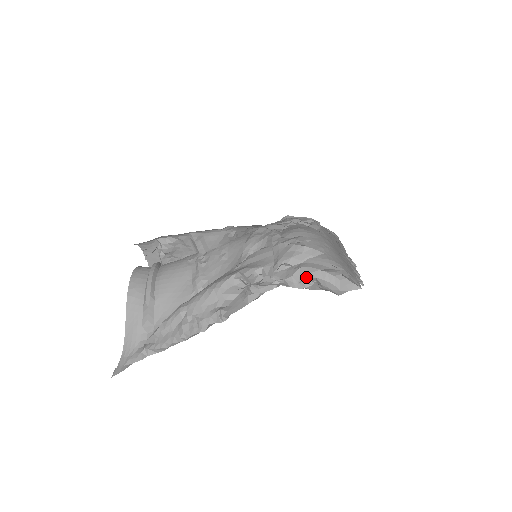
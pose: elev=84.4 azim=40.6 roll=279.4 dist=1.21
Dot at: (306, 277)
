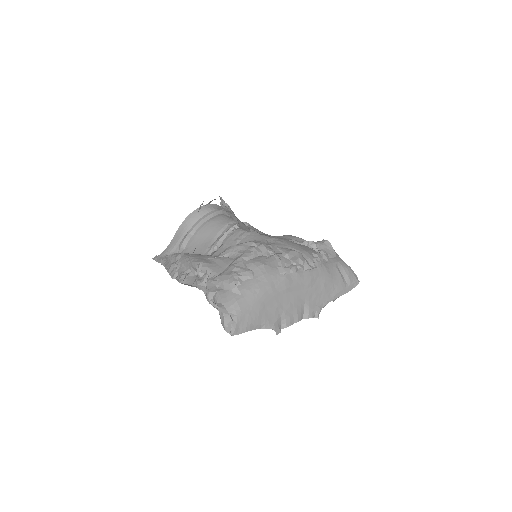
Dot at: (214, 300)
